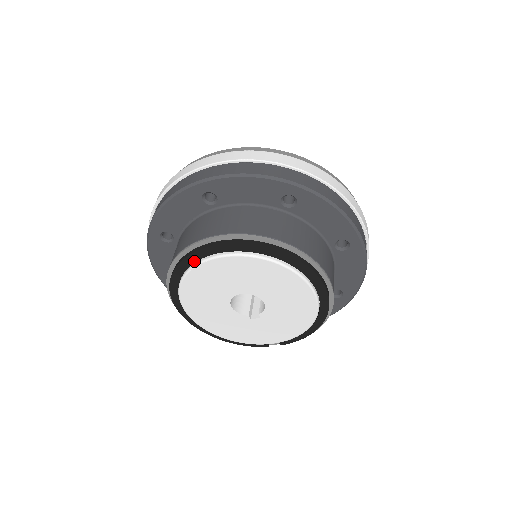
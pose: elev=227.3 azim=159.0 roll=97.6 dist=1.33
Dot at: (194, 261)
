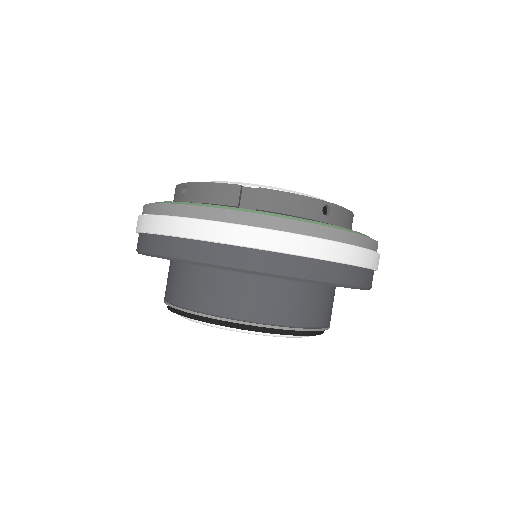
Dot at: occluded
